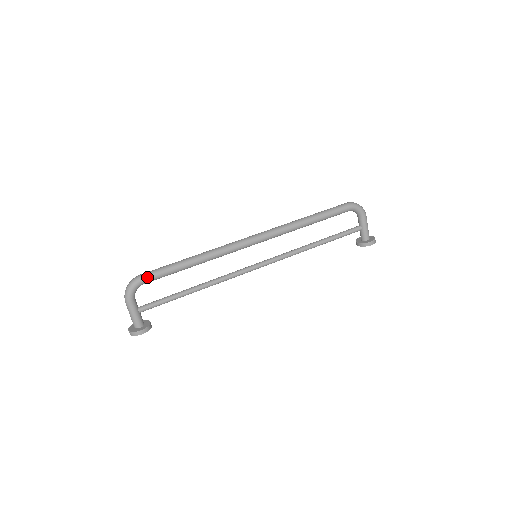
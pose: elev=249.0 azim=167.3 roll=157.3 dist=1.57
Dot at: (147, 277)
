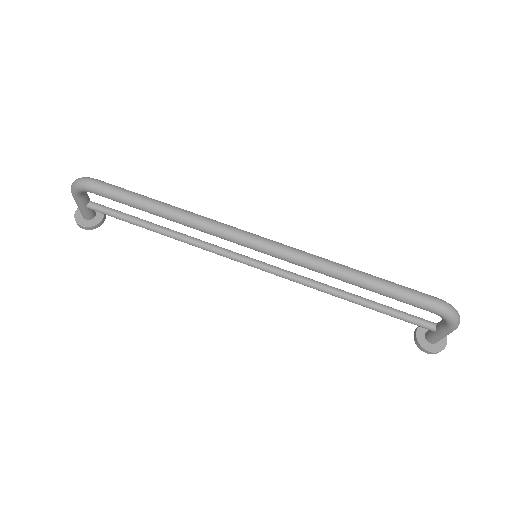
Dot at: (97, 191)
